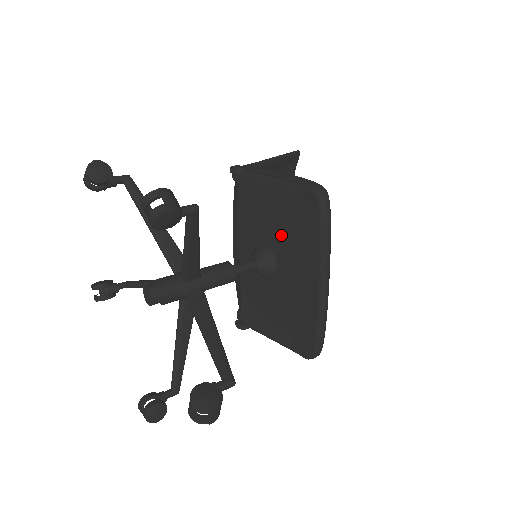
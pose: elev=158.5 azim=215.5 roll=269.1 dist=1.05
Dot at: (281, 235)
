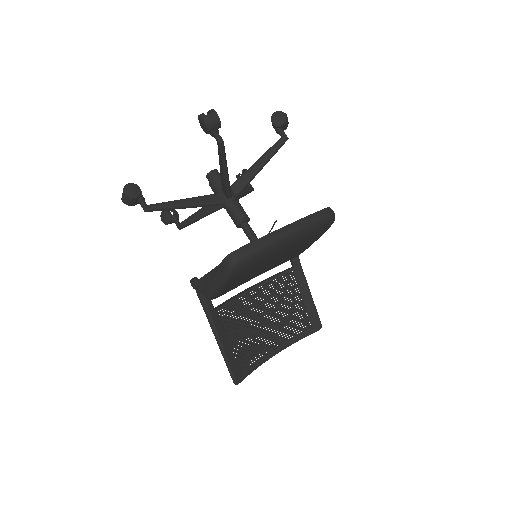
Dot at: occluded
